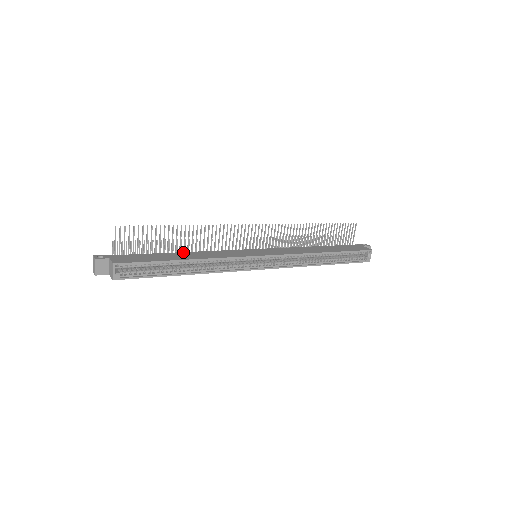
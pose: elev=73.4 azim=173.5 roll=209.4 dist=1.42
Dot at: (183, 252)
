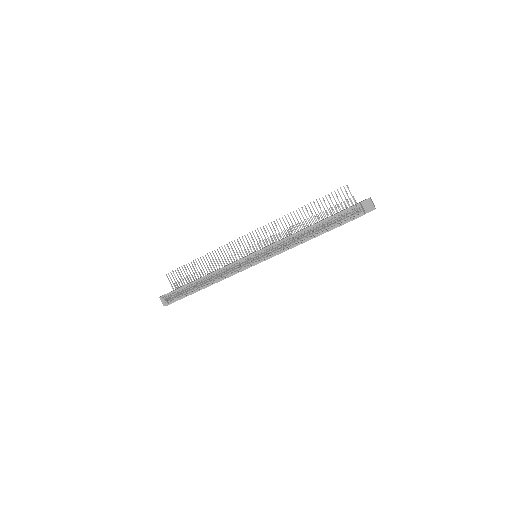
Dot at: occluded
